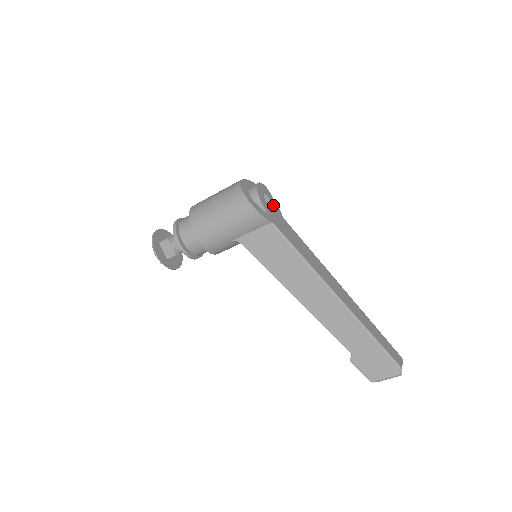
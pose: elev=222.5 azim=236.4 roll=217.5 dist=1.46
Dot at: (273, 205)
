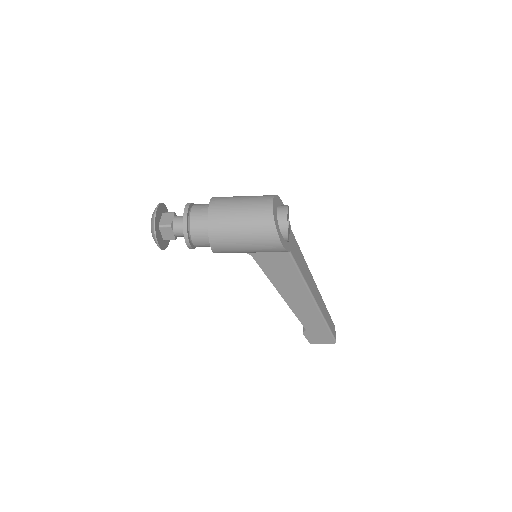
Dot at: occluded
